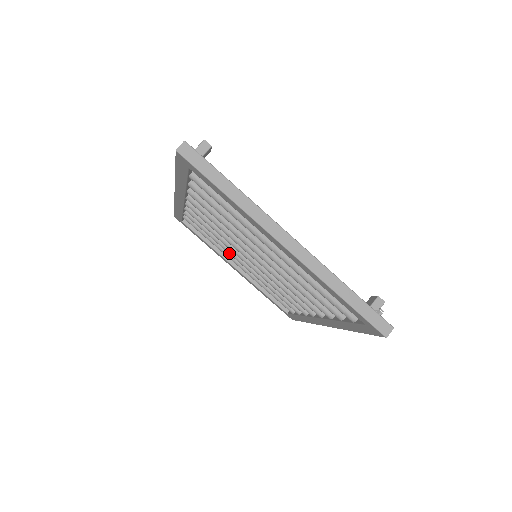
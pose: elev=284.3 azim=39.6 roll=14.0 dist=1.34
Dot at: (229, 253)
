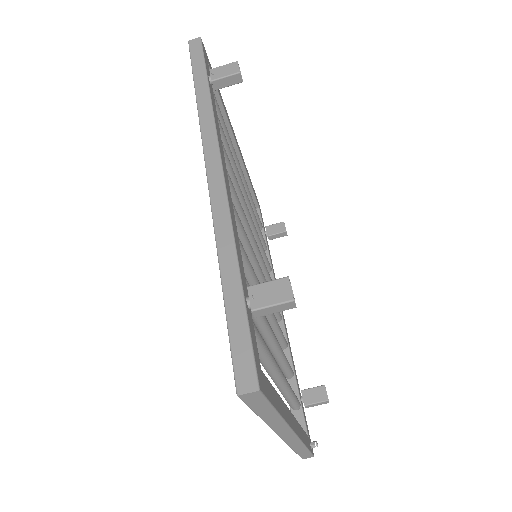
Dot at: occluded
